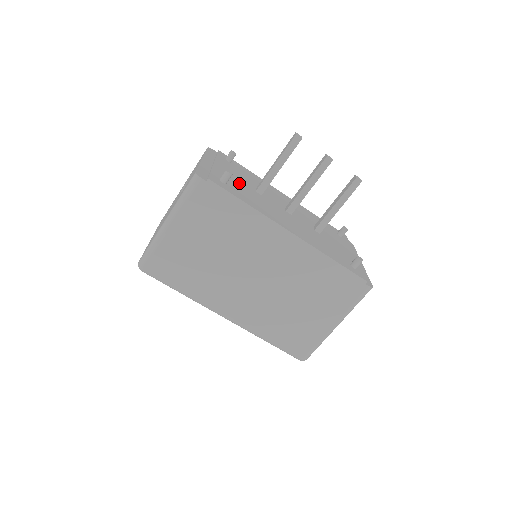
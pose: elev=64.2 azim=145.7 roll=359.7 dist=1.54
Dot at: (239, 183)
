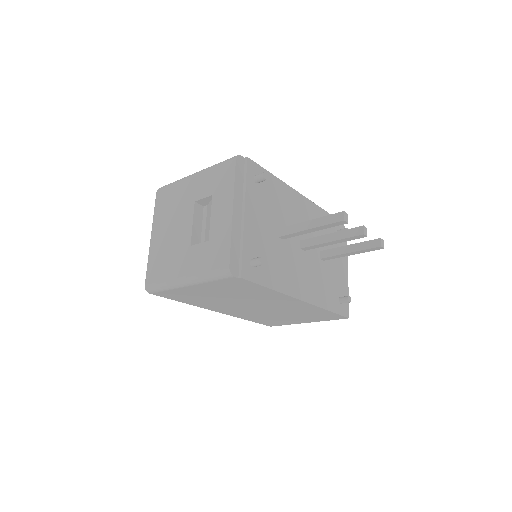
Dot at: (265, 239)
